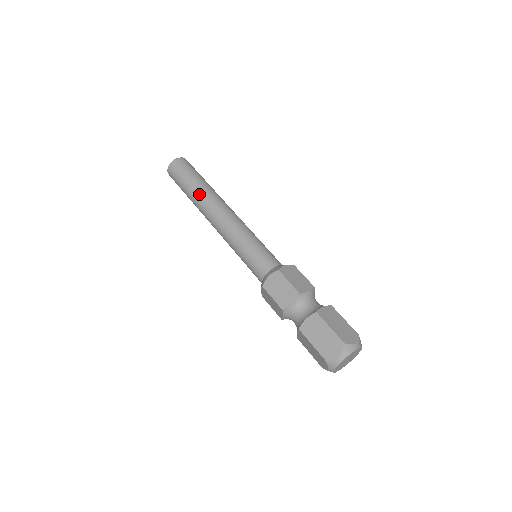
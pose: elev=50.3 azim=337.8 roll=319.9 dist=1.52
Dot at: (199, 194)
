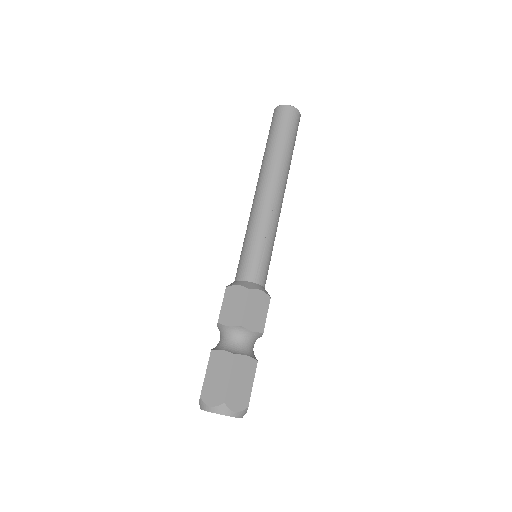
Dot at: (271, 157)
